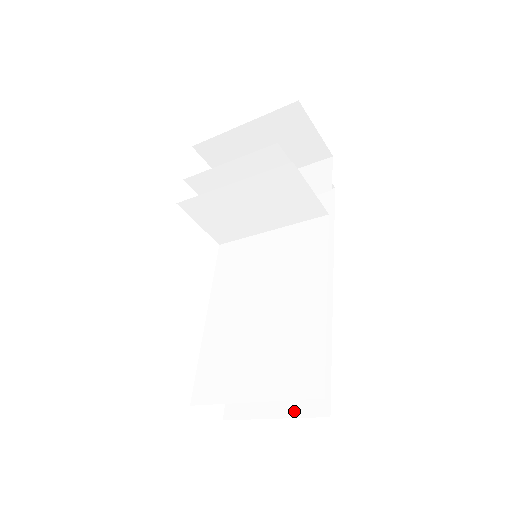
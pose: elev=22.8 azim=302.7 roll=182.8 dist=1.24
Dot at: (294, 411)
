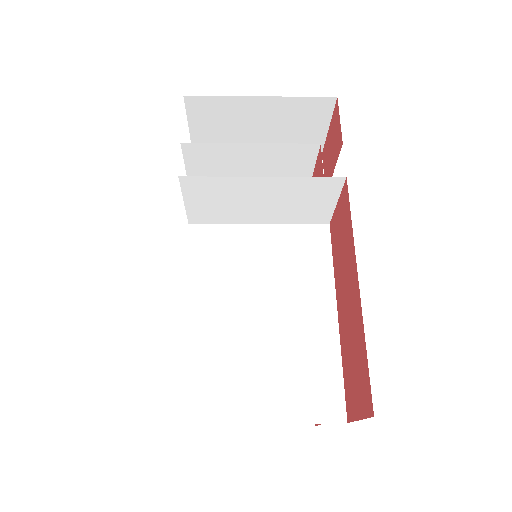
Dot at: occluded
